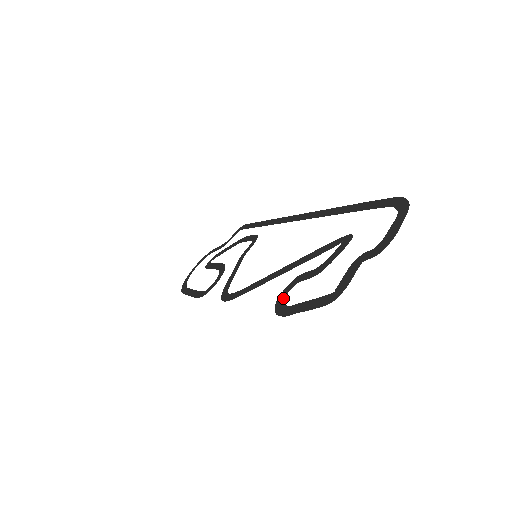
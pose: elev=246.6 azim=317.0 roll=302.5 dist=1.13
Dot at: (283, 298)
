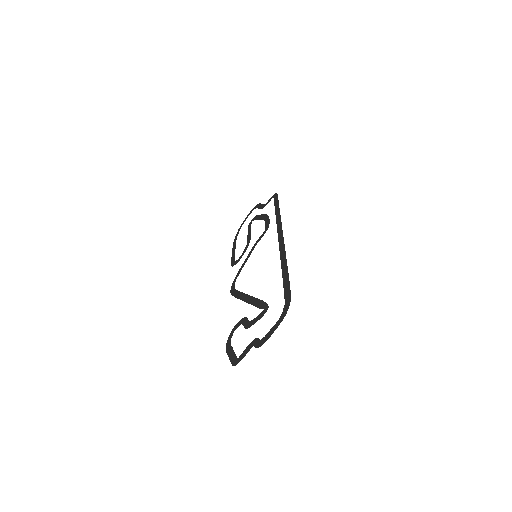
Dot at: (233, 331)
